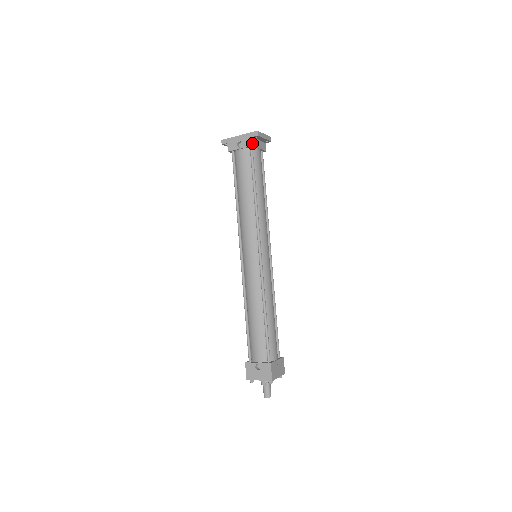
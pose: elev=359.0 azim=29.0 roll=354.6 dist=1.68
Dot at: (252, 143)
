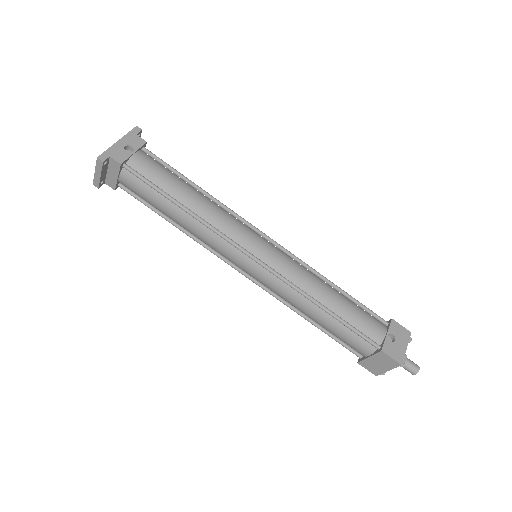
Dot at: (143, 140)
